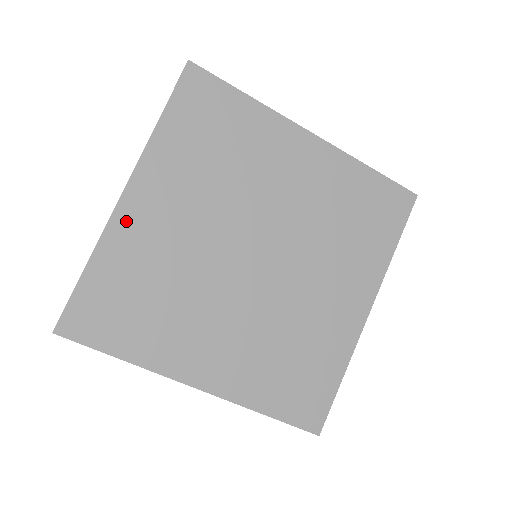
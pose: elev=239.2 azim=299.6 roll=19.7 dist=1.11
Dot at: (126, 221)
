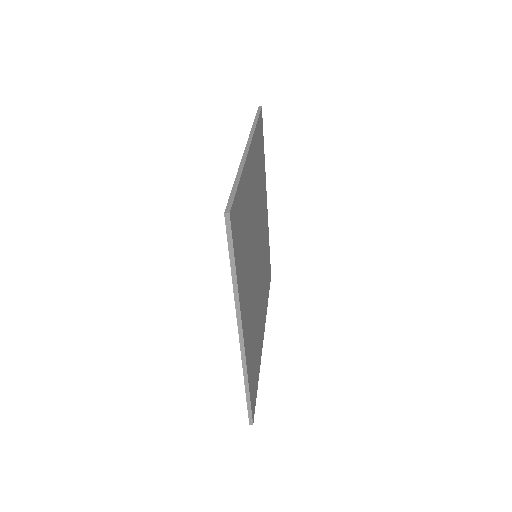
Dot at: (248, 169)
